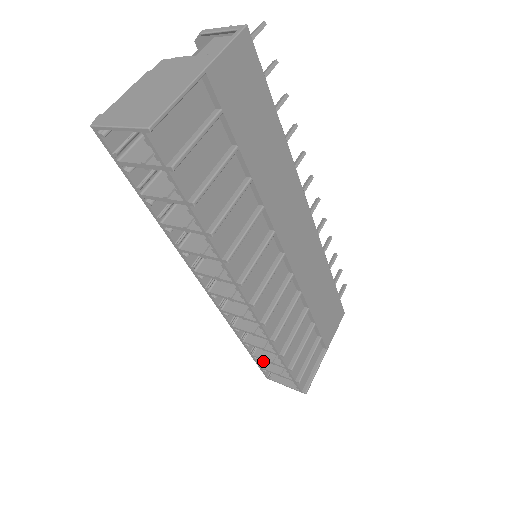
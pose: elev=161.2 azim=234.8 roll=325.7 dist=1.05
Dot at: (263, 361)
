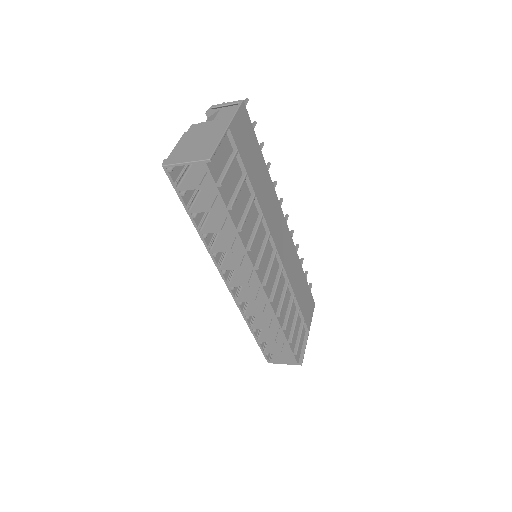
Dot at: (265, 346)
